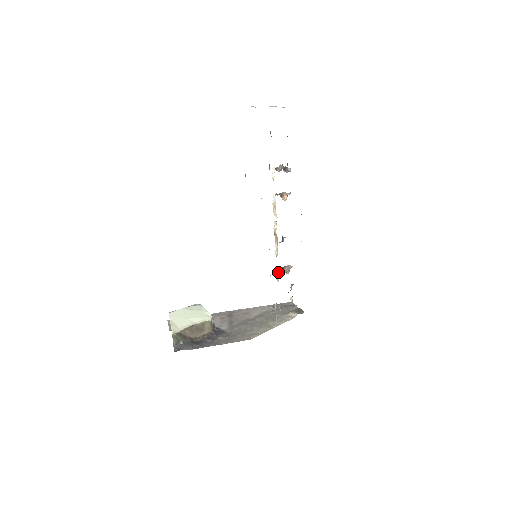
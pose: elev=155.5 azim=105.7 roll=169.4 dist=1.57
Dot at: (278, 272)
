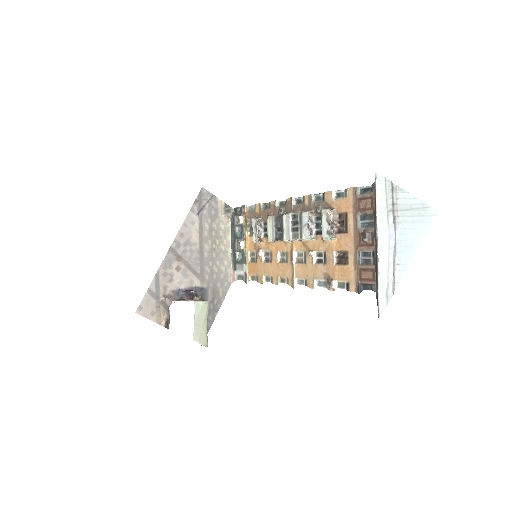
Dot at: (261, 243)
